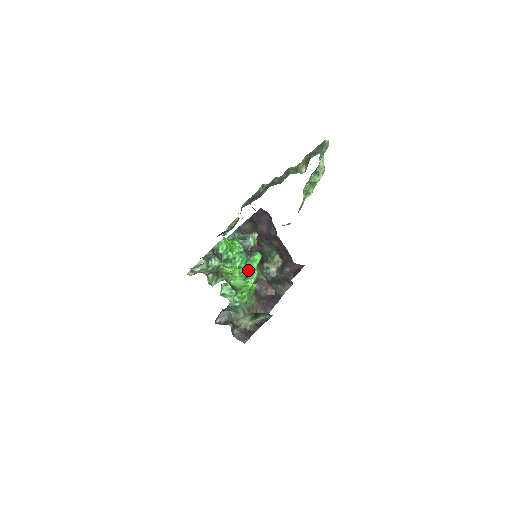
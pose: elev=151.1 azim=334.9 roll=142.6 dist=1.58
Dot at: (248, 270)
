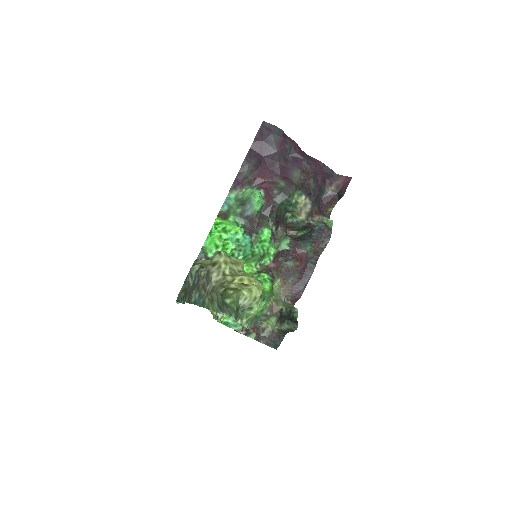
Dot at: (259, 253)
